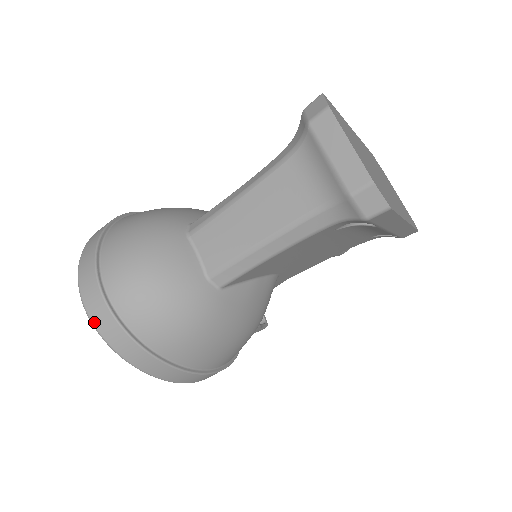
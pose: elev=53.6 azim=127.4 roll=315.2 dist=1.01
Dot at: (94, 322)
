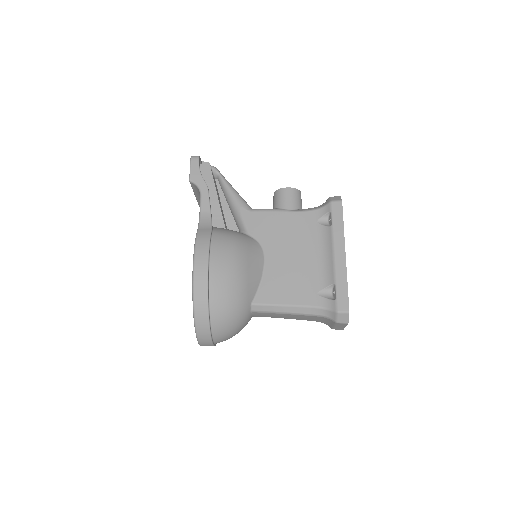
Dot at: occluded
